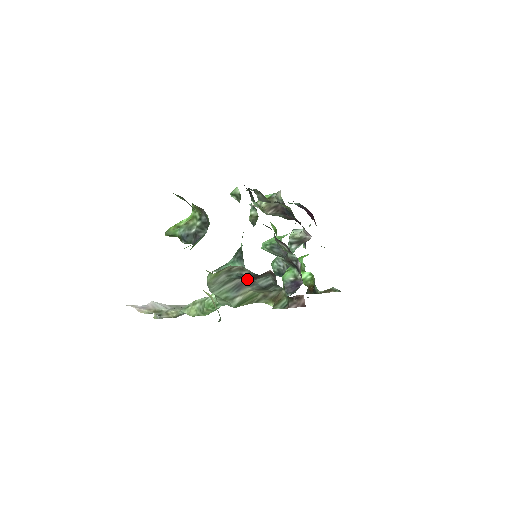
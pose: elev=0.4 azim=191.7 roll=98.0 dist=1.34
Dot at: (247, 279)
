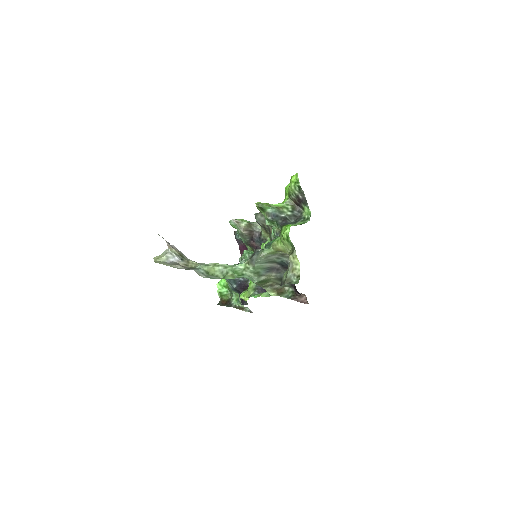
Dot at: (280, 267)
